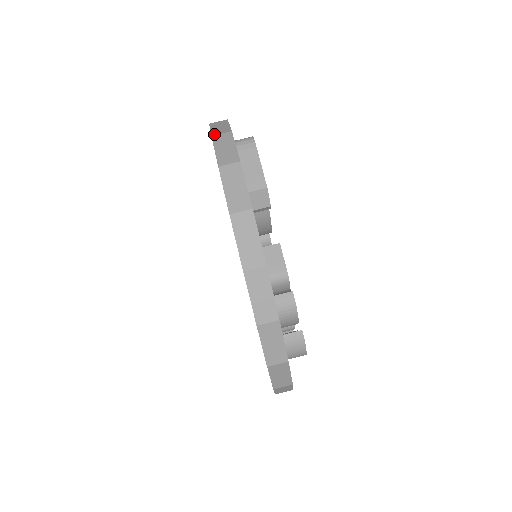
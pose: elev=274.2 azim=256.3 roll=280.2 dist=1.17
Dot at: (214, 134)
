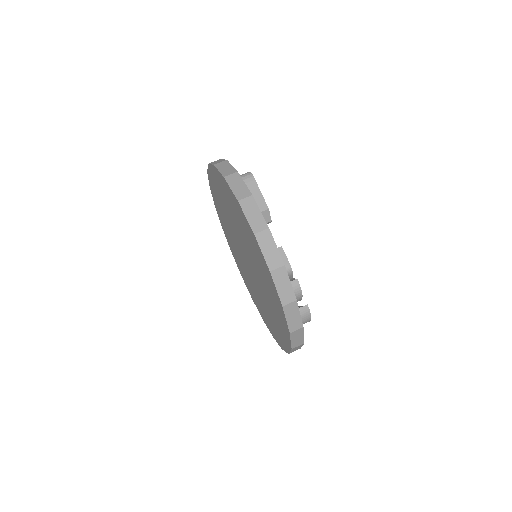
Dot at: (225, 175)
